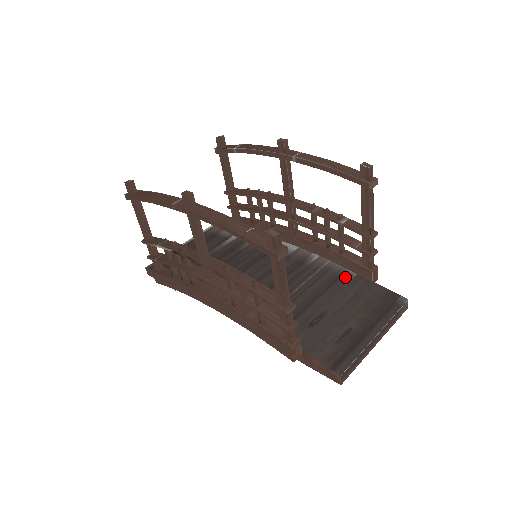
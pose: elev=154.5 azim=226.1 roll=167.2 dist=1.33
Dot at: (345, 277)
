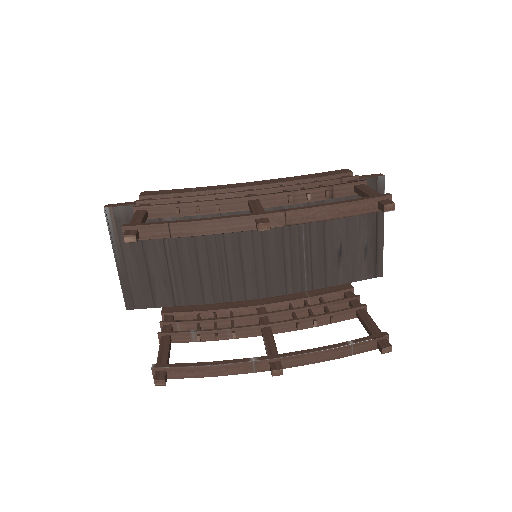
Dot at: occluded
